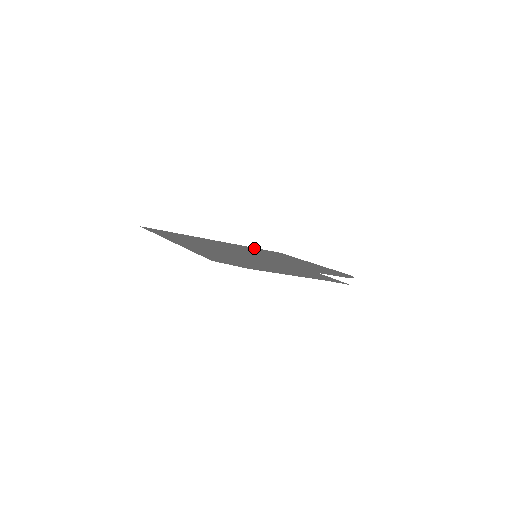
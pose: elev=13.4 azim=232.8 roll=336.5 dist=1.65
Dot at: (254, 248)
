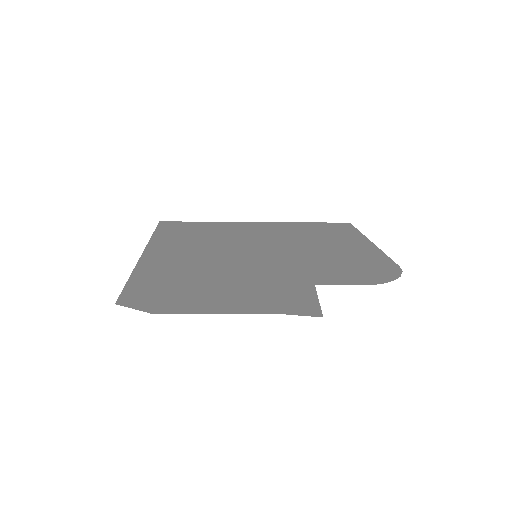
Dot at: (304, 224)
